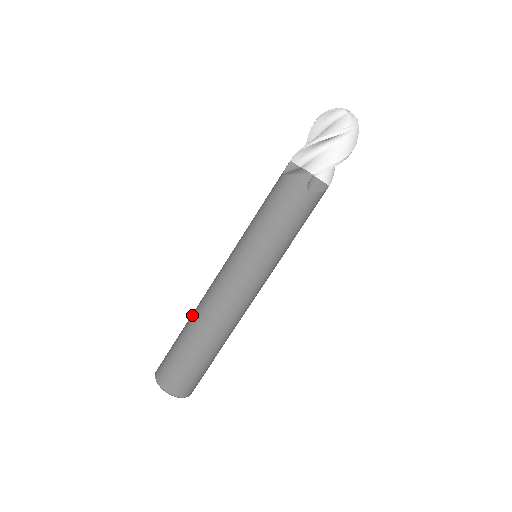
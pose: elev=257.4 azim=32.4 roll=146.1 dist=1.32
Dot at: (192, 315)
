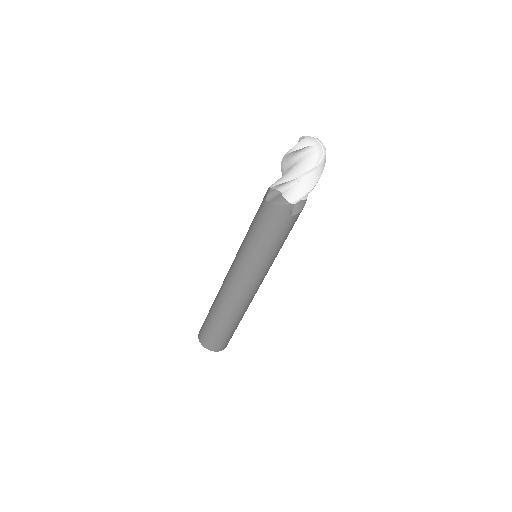
Dot at: (216, 303)
